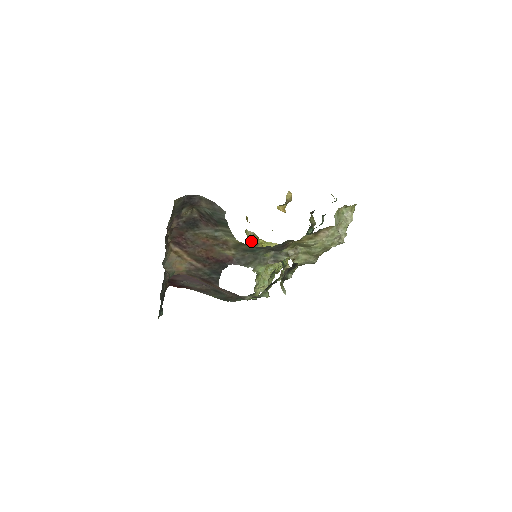
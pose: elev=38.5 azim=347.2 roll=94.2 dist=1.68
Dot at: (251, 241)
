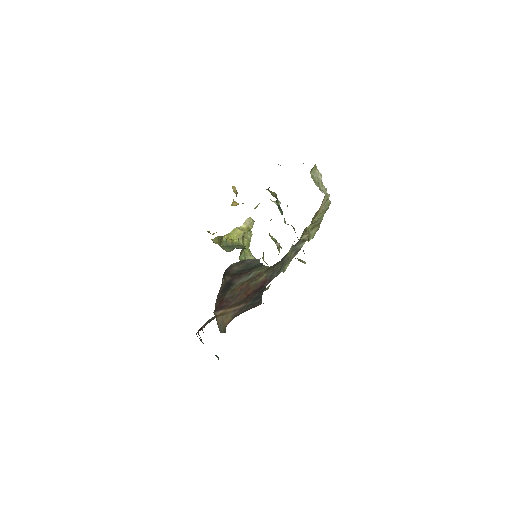
Dot at: (220, 244)
